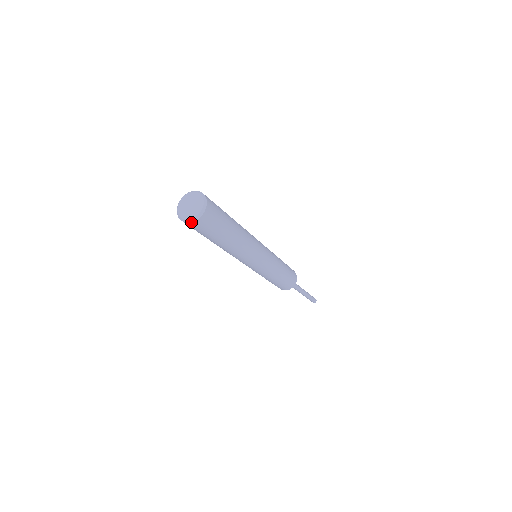
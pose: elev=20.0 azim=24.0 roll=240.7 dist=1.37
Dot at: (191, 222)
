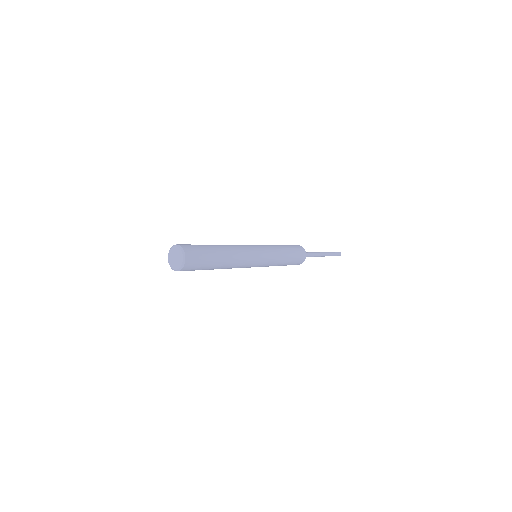
Dot at: (183, 267)
